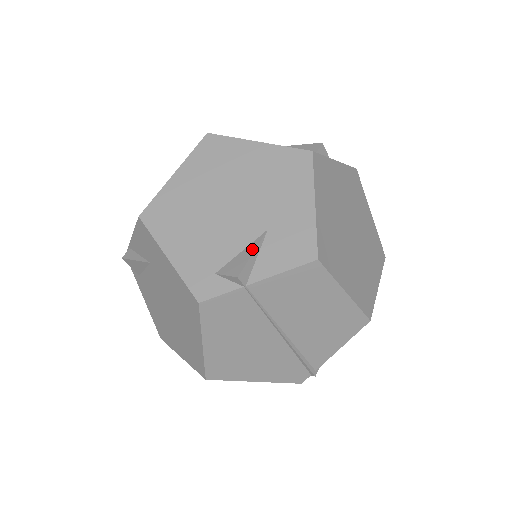
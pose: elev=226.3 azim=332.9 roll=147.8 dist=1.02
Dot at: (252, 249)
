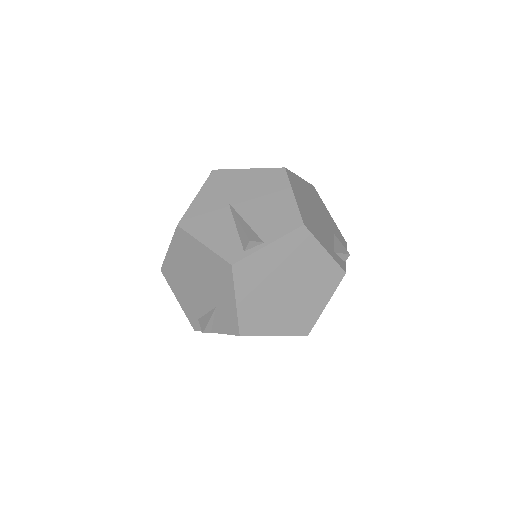
Dot at: (209, 317)
